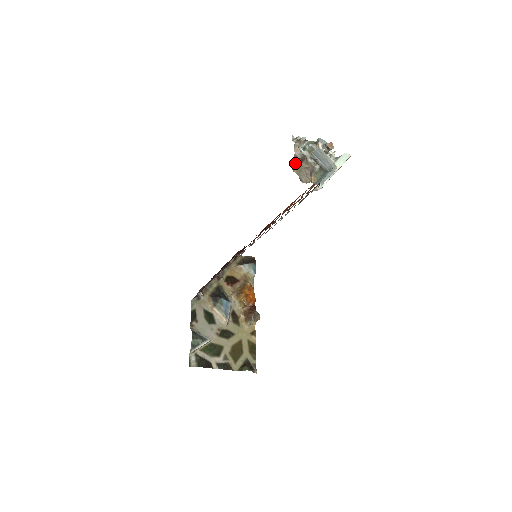
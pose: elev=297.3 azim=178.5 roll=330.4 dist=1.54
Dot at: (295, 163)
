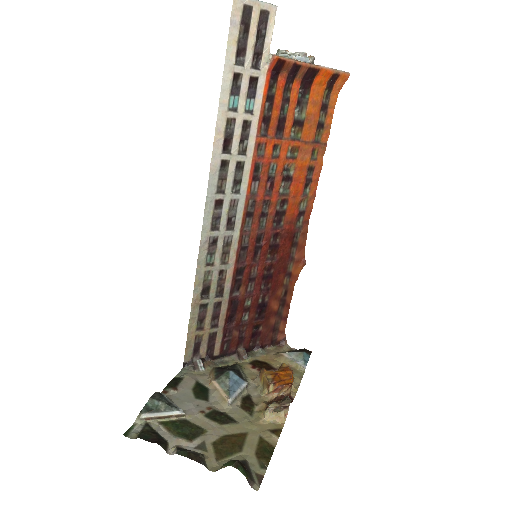
Dot at: occluded
